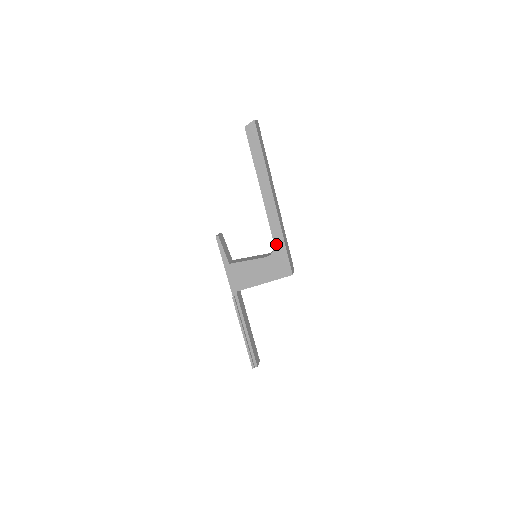
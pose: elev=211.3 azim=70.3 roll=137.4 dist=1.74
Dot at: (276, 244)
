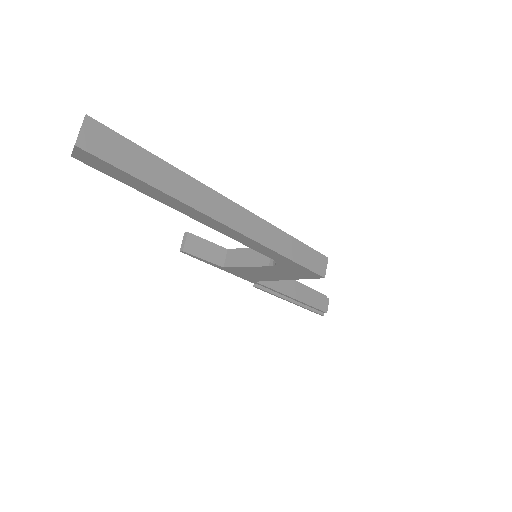
Dot at: (275, 259)
